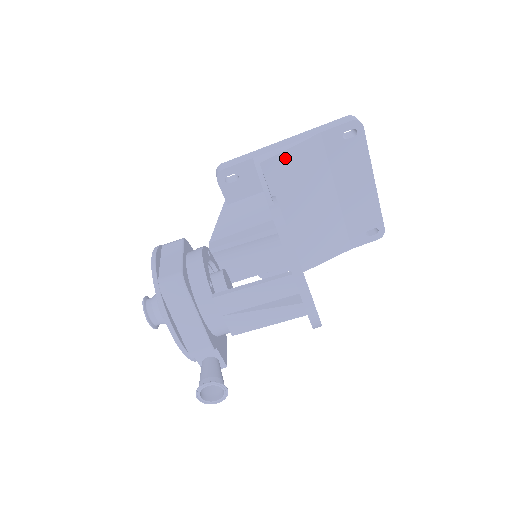
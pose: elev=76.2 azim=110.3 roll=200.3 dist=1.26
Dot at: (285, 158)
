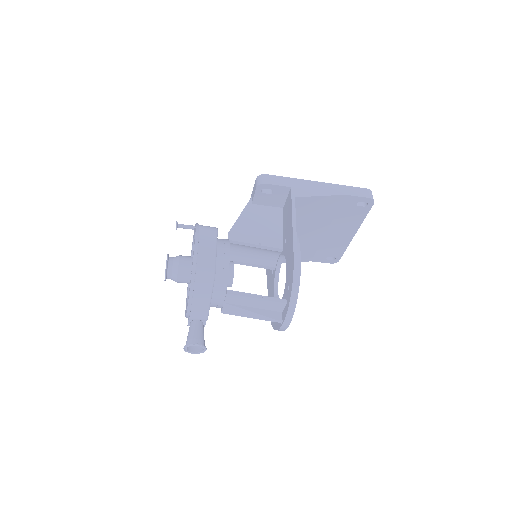
Dot at: (313, 200)
